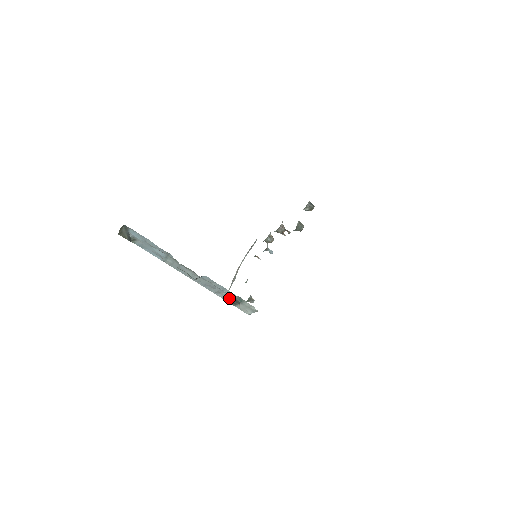
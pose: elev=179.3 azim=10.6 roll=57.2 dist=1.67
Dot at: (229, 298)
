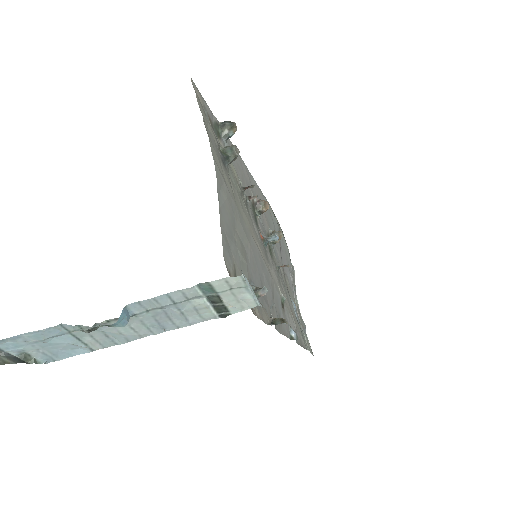
Dot at: (202, 308)
